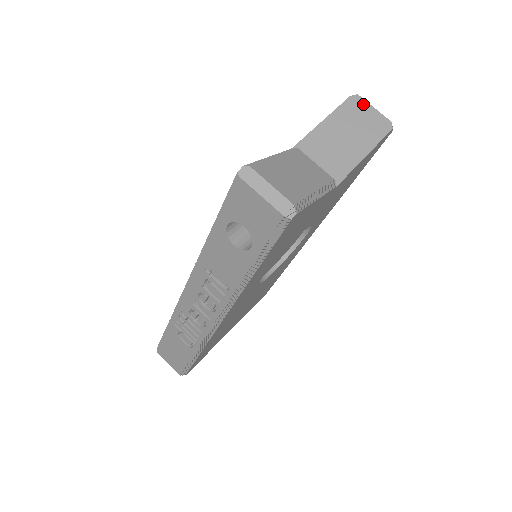
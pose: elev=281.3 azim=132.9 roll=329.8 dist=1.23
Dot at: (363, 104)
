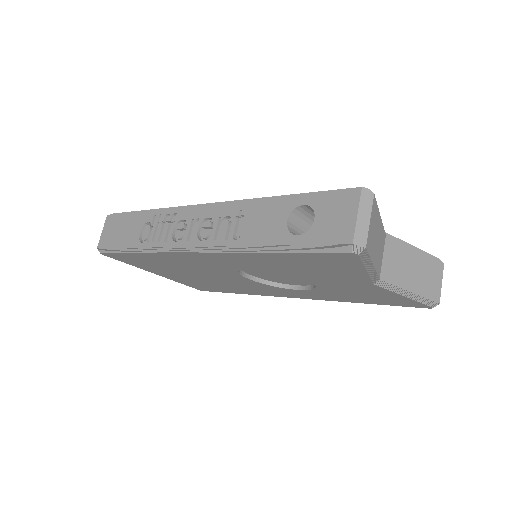
Dot at: (440, 272)
